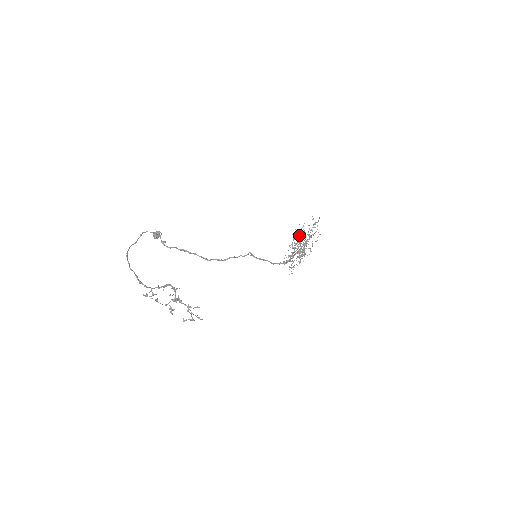
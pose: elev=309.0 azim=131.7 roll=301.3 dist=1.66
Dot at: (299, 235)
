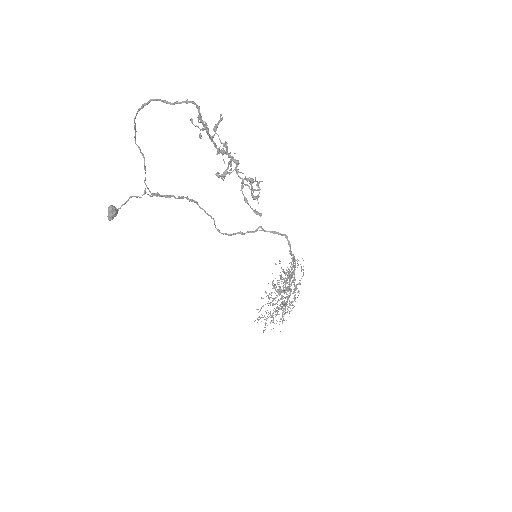
Dot at: occluded
